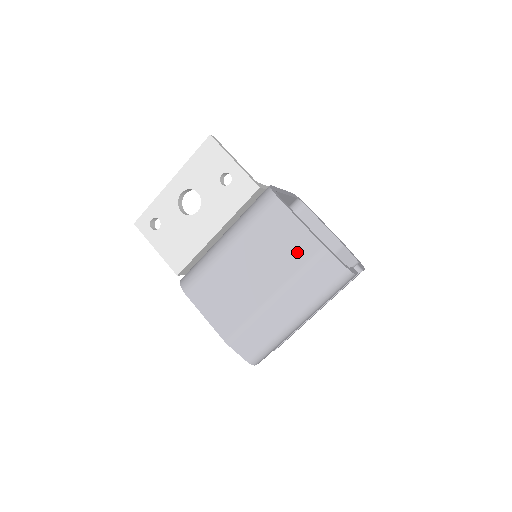
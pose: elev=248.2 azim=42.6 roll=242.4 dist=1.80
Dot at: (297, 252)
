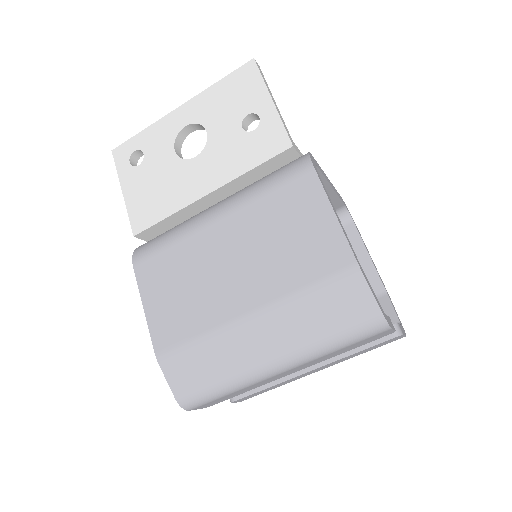
Dot at: (311, 257)
